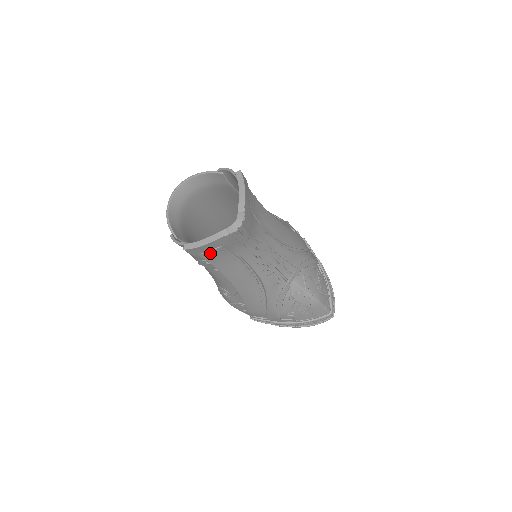
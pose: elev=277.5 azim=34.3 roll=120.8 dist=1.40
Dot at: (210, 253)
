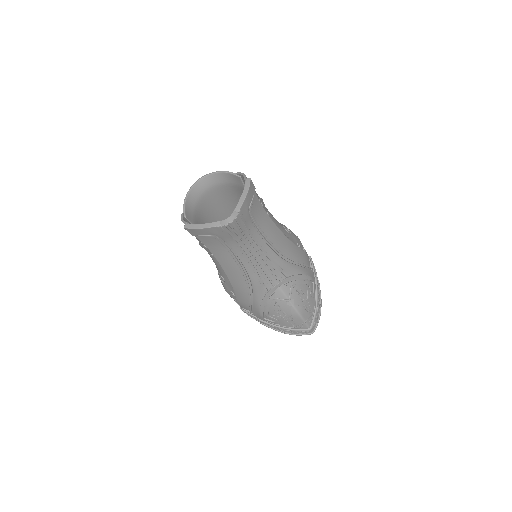
Dot at: (206, 238)
